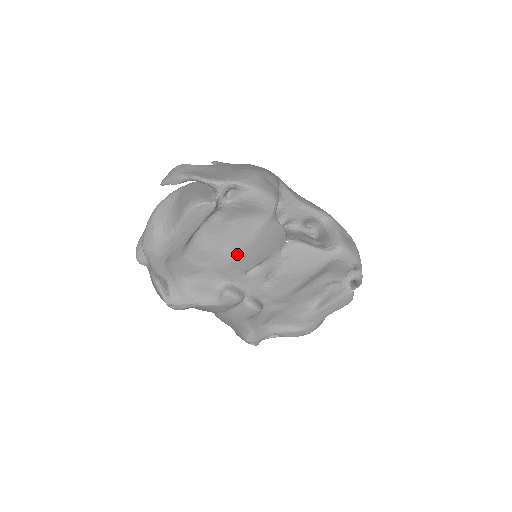
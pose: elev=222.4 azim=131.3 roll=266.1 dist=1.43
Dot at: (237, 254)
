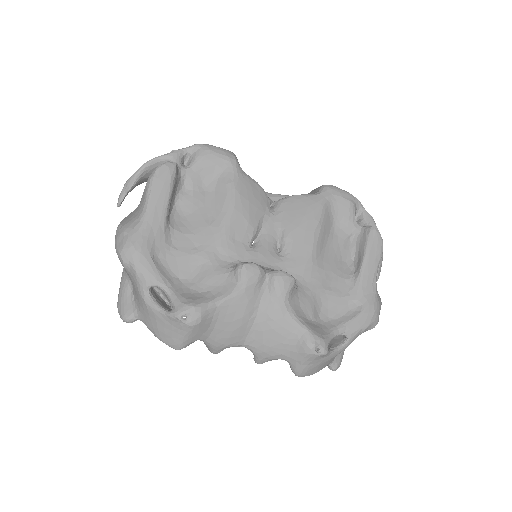
Dot at: (226, 219)
